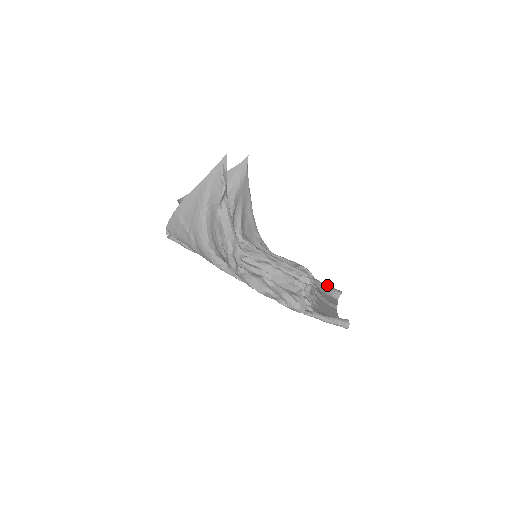
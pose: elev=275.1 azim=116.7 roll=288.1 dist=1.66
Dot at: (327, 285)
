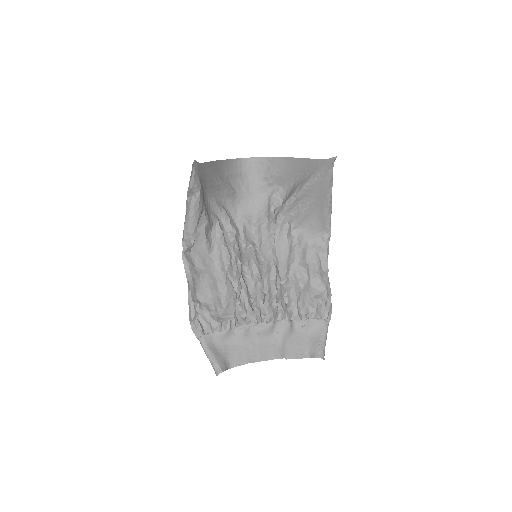
Dot at: (323, 338)
